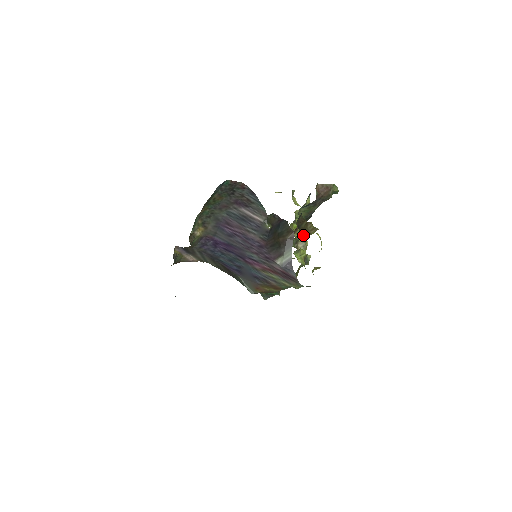
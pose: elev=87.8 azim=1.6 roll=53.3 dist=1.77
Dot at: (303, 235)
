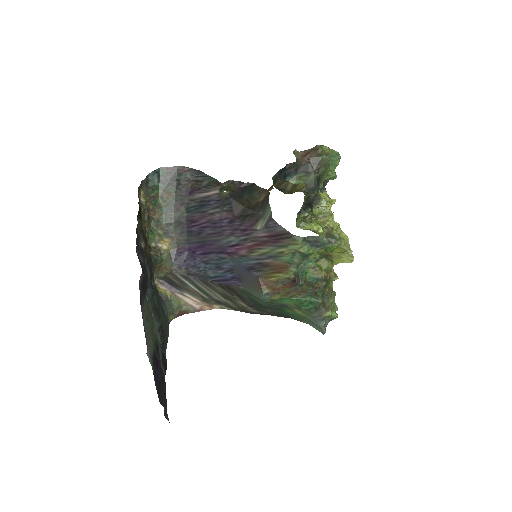
Dot at: occluded
